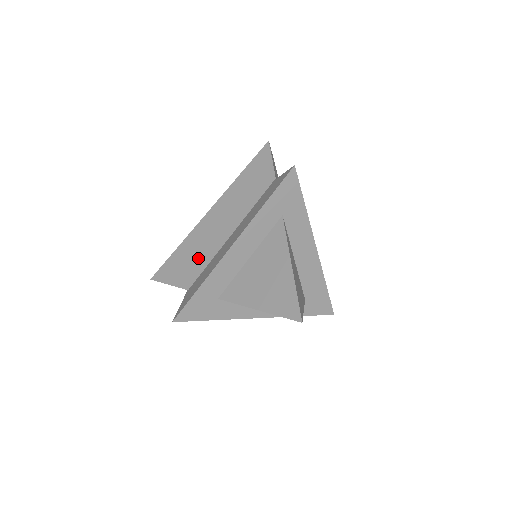
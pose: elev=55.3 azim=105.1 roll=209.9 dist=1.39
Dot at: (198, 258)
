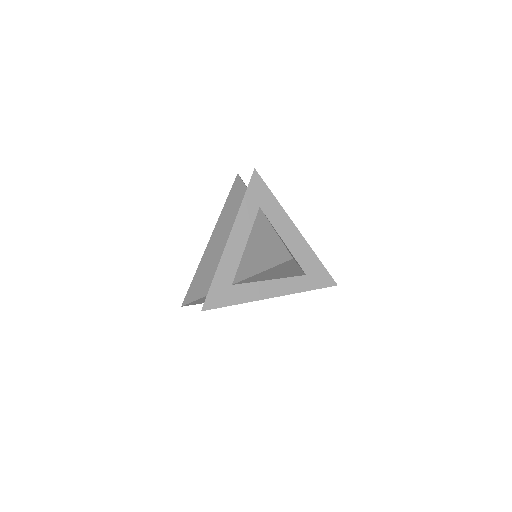
Dot at: (211, 270)
